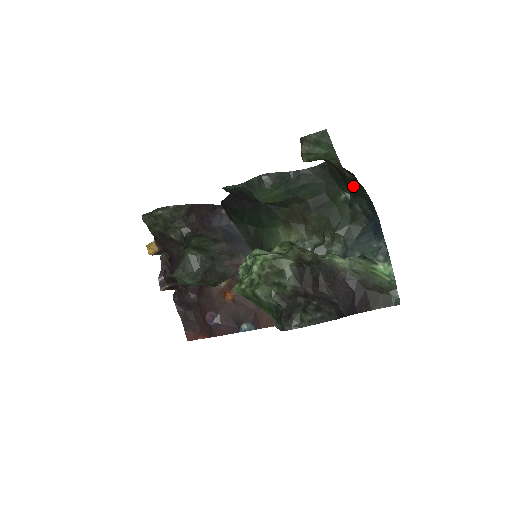
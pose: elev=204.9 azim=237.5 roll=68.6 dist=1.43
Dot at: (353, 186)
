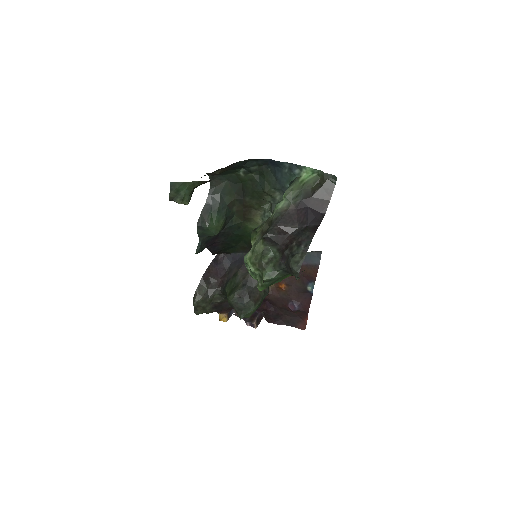
Dot at: (232, 168)
